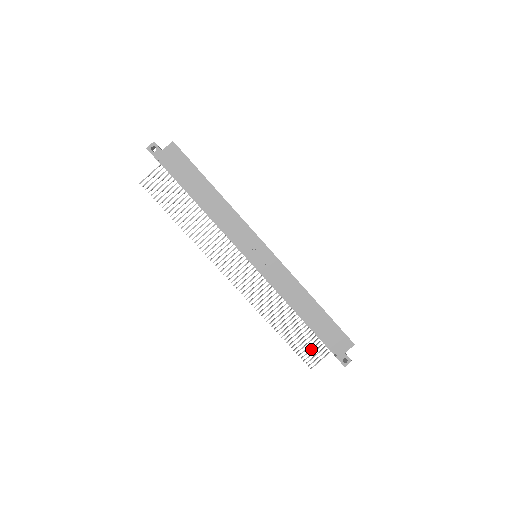
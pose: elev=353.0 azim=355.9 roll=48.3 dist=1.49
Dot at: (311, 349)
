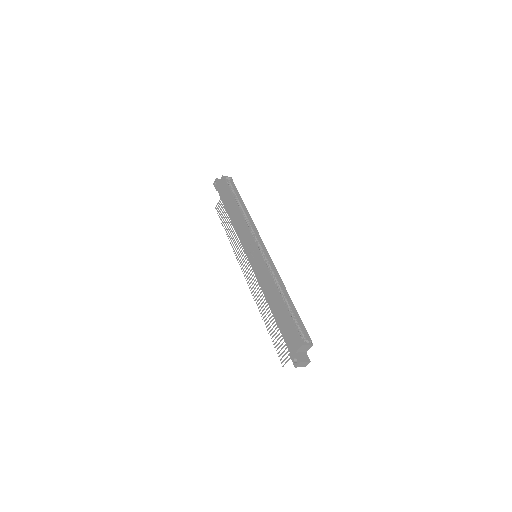
Dot at: (283, 346)
